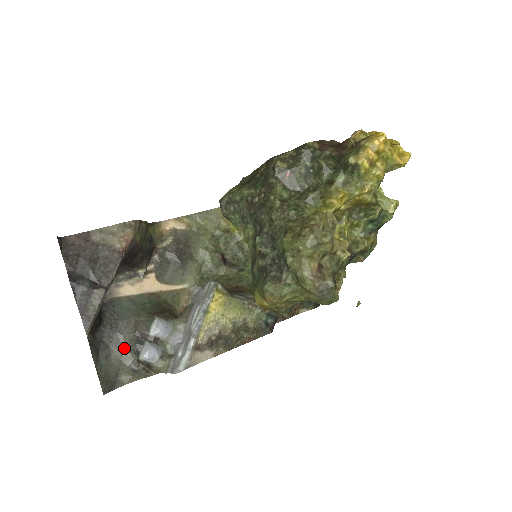
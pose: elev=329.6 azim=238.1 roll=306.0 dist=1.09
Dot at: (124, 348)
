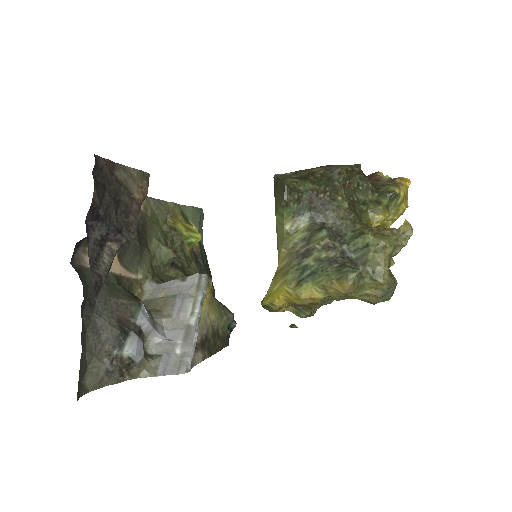
Dot at: (101, 337)
